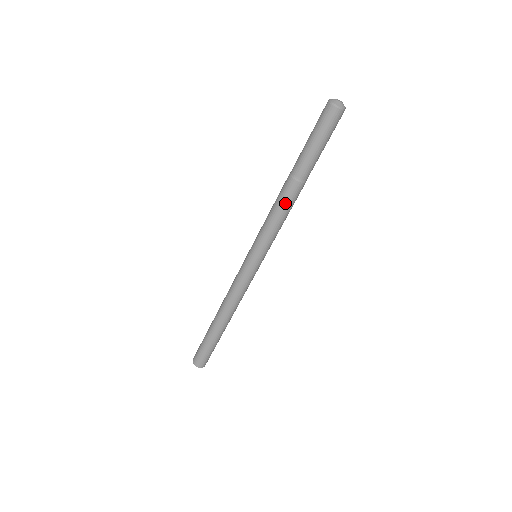
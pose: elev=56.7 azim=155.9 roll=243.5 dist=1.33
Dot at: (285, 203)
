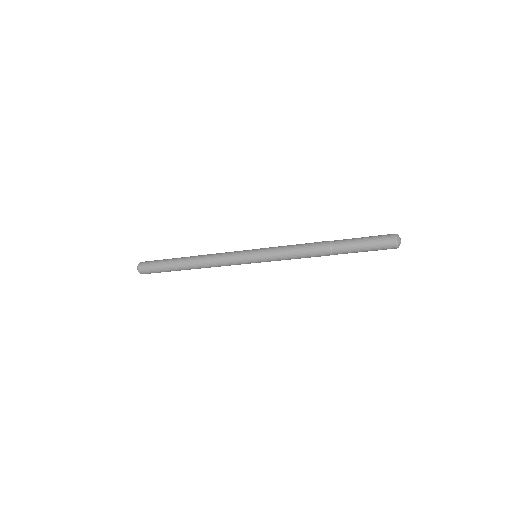
Dot at: (310, 255)
